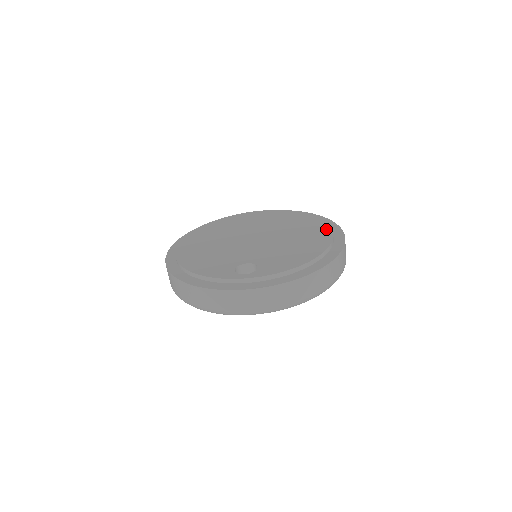
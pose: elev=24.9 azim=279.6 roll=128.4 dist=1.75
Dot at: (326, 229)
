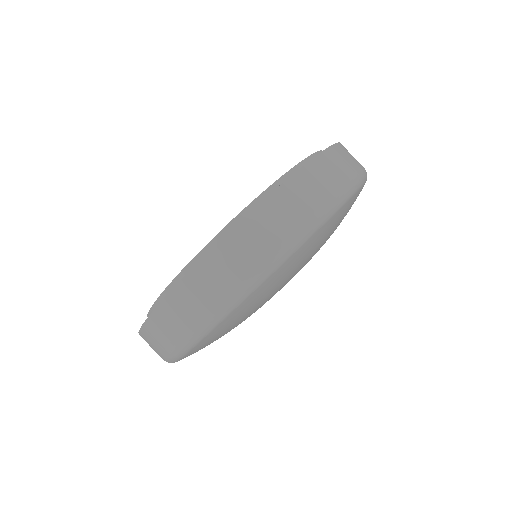
Dot at: occluded
